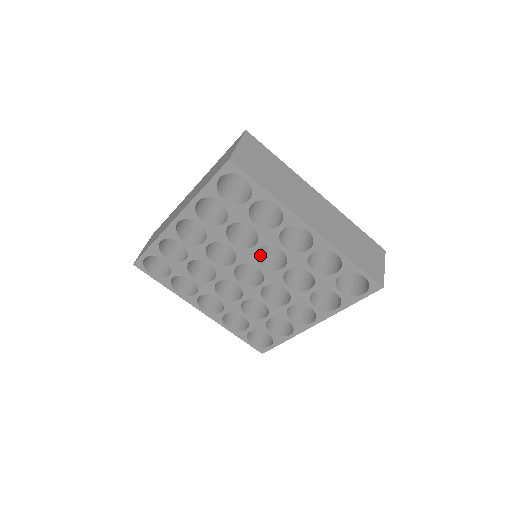
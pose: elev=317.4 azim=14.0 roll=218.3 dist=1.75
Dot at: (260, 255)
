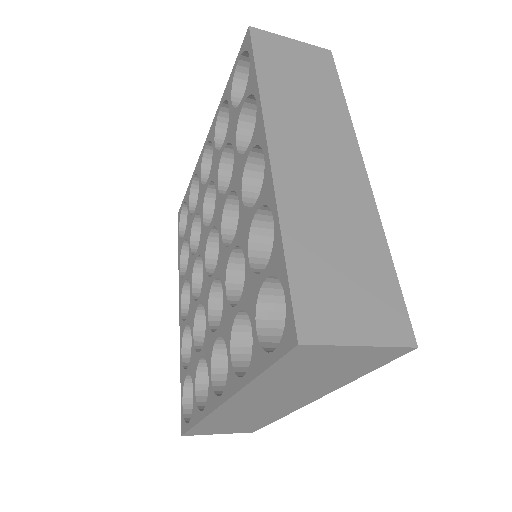
Dot at: occluded
